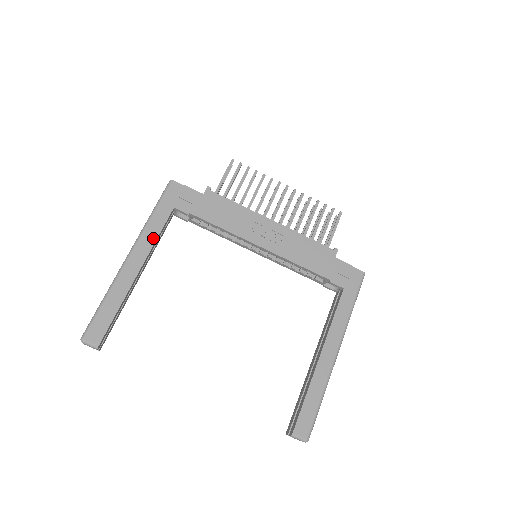
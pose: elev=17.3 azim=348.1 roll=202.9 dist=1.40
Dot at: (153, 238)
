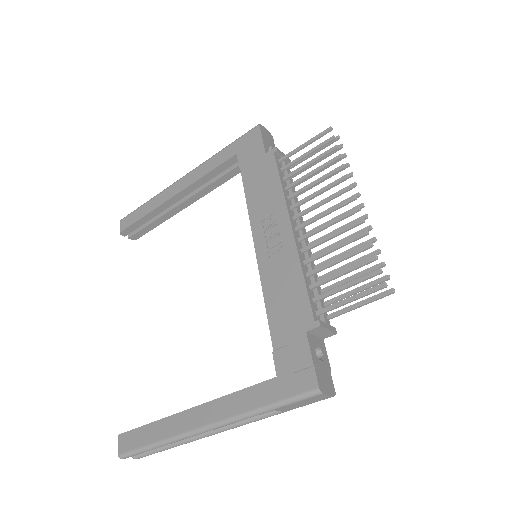
Dot at: (203, 173)
